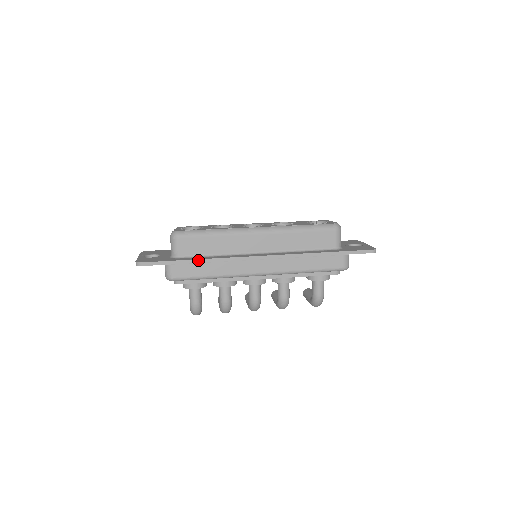
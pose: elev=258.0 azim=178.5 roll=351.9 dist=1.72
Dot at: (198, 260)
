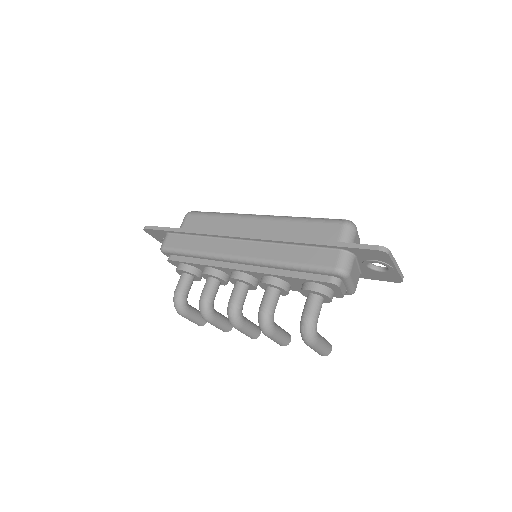
Dot at: (187, 230)
